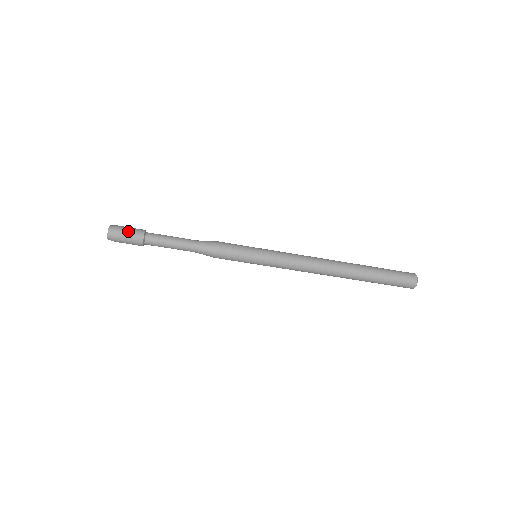
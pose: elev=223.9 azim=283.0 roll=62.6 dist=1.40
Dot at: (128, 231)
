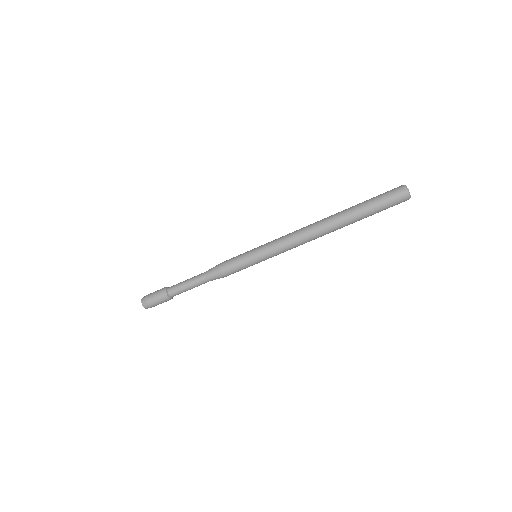
Dot at: (155, 299)
